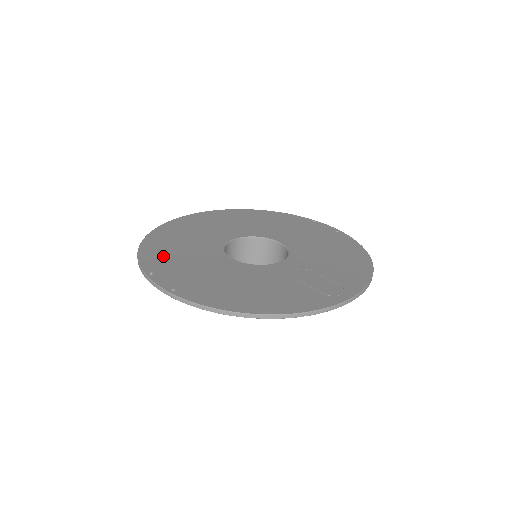
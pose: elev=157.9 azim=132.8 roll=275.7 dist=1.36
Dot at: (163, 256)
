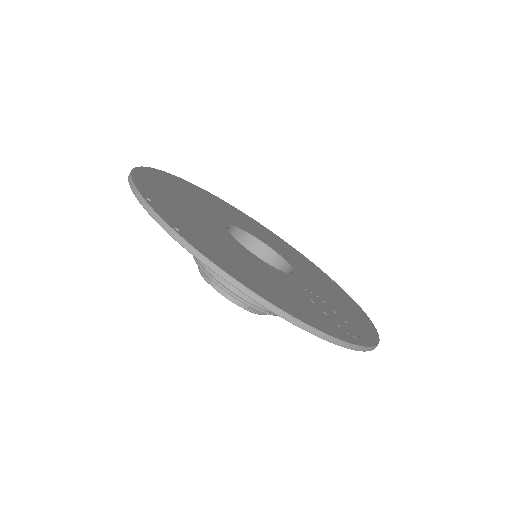
Dot at: (161, 193)
